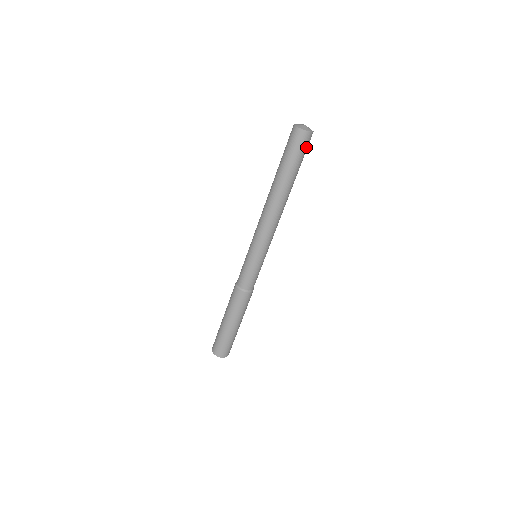
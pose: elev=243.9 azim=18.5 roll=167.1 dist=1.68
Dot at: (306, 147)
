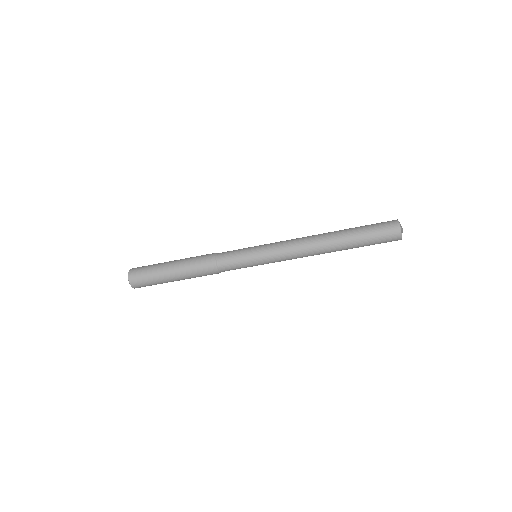
Dot at: (385, 242)
